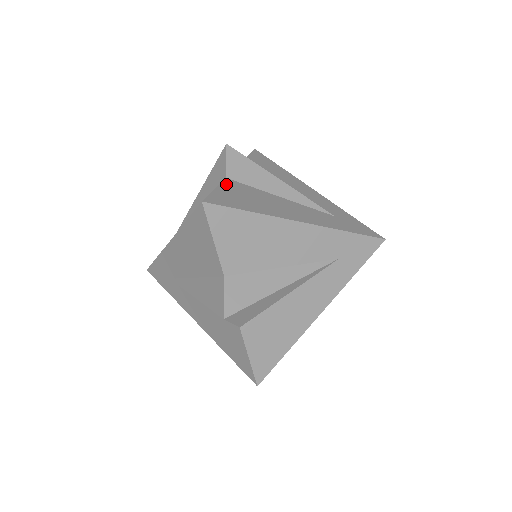
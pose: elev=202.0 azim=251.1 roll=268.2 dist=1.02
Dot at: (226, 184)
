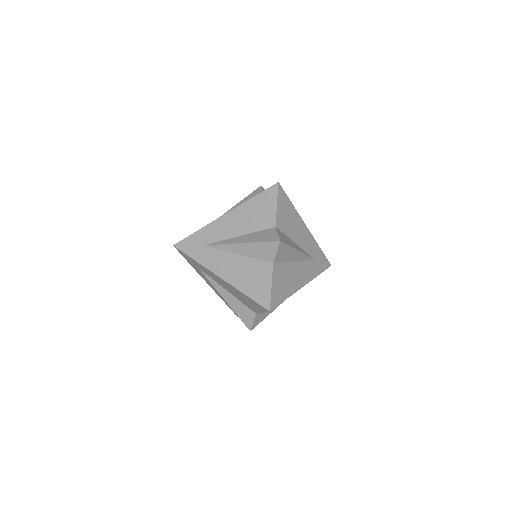
Dot at: occluded
